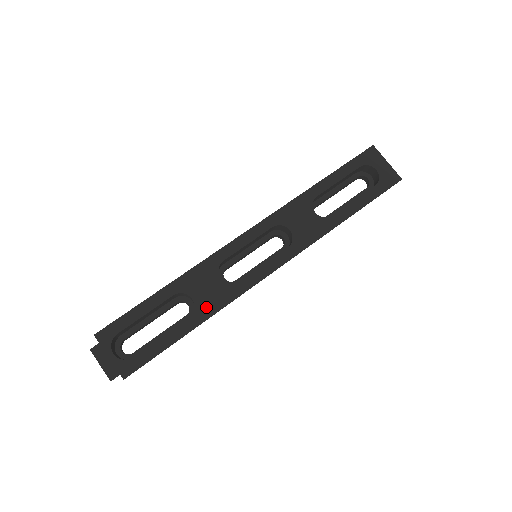
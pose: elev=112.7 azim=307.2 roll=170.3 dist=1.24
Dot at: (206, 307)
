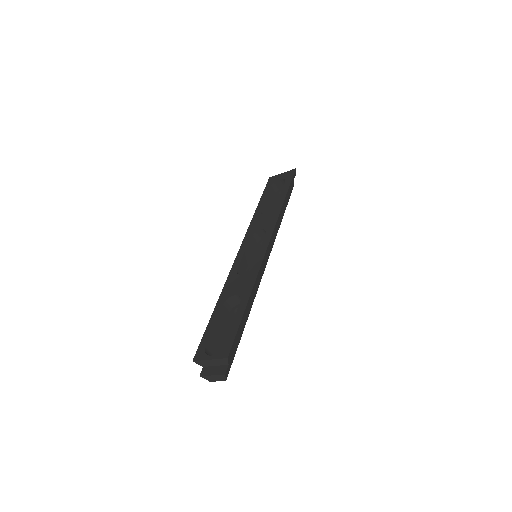
Dot at: (246, 290)
